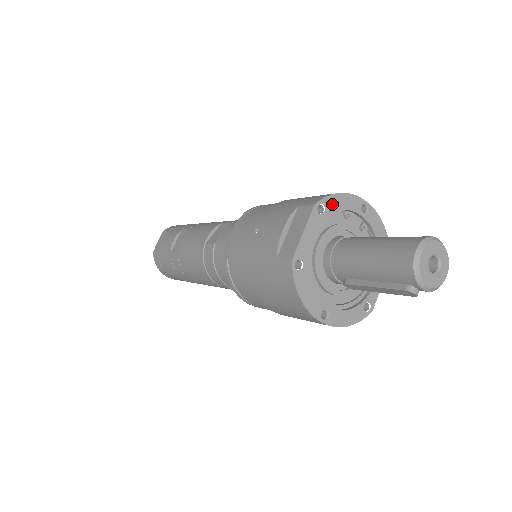
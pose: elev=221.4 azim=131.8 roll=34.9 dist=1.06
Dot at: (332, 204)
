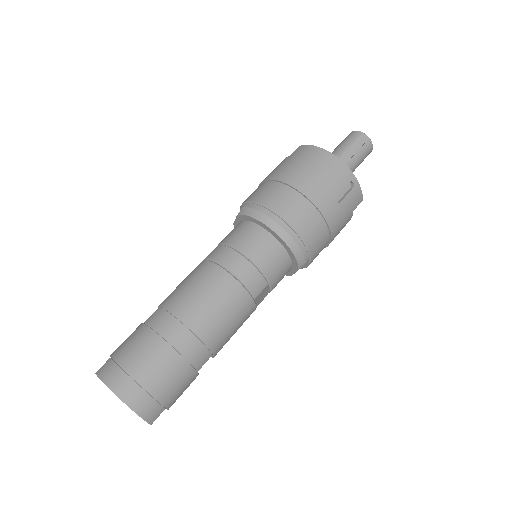
Dot at: occluded
